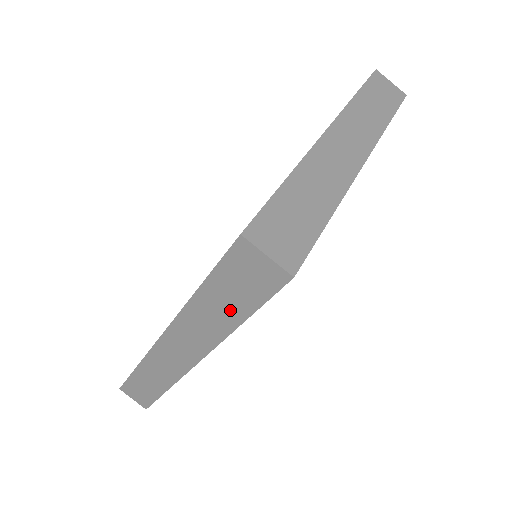
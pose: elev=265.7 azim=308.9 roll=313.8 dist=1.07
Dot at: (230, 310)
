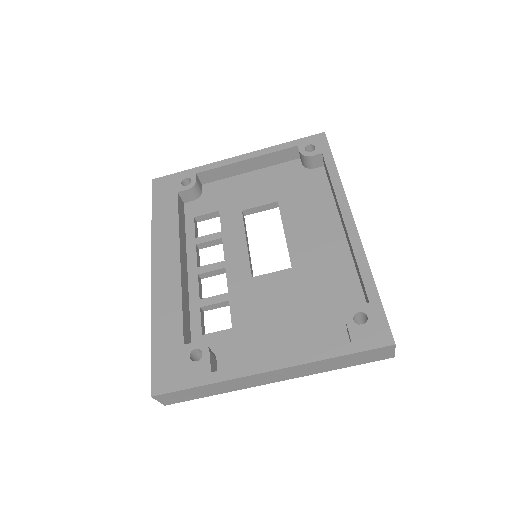
Dot at: occluded
